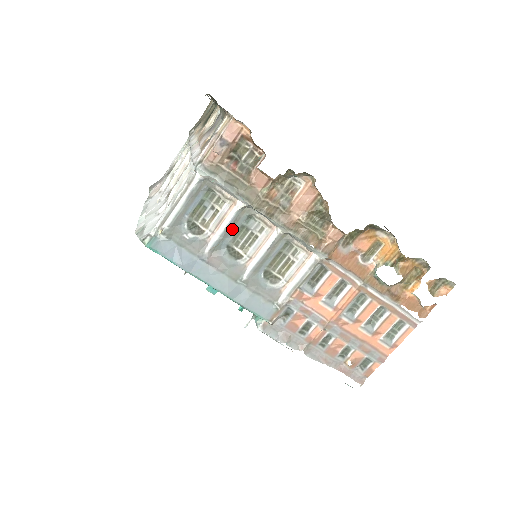
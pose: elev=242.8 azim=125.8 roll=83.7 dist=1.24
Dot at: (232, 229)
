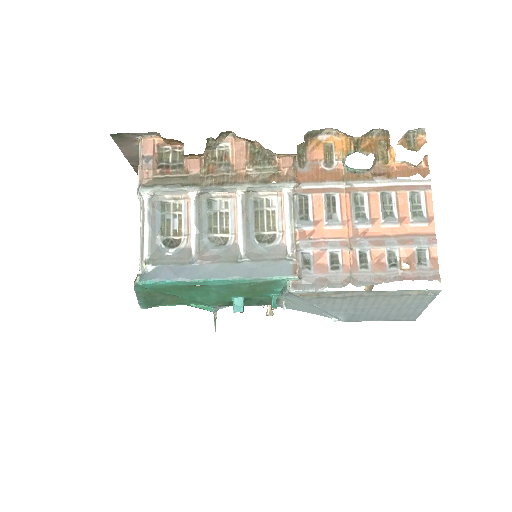
Dot at: (202, 221)
